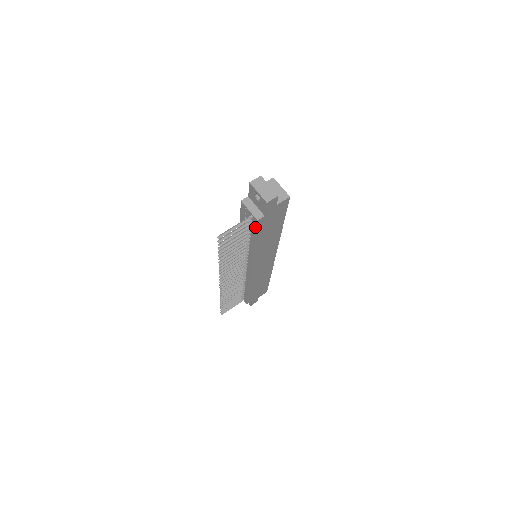
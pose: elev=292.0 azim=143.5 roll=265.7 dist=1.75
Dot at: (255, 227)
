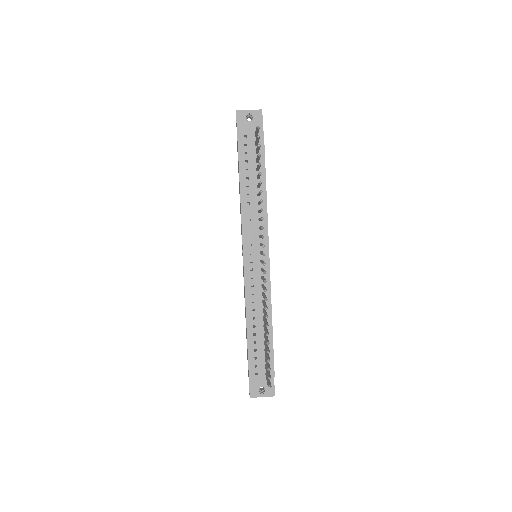
Dot at: (262, 147)
